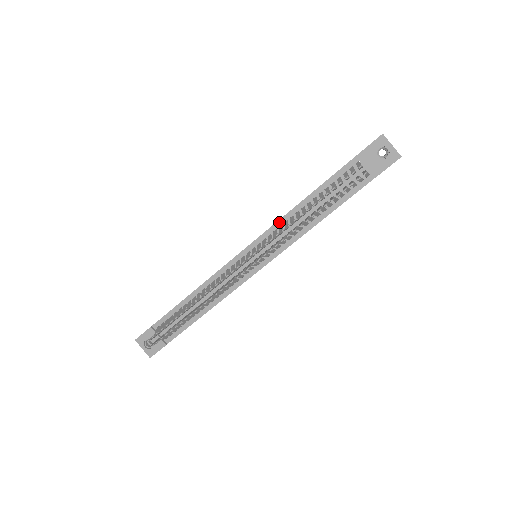
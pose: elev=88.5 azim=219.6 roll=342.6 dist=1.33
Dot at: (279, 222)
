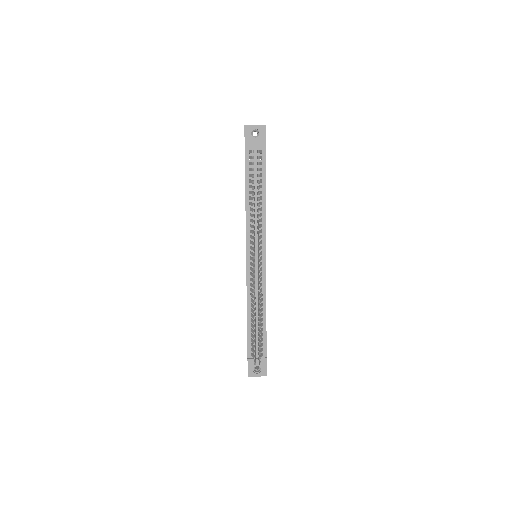
Dot at: (247, 224)
